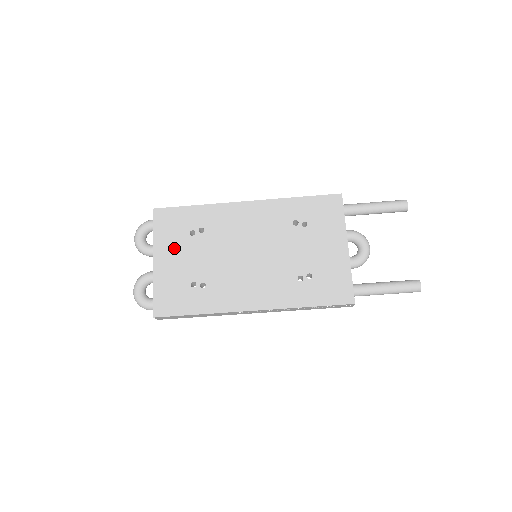
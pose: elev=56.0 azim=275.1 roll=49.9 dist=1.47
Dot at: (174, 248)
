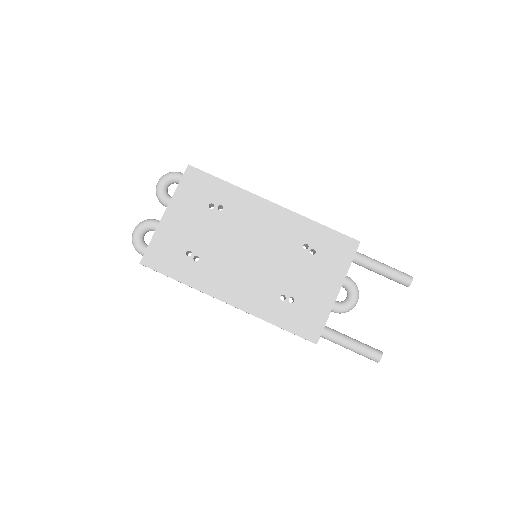
Dot at: (188, 211)
